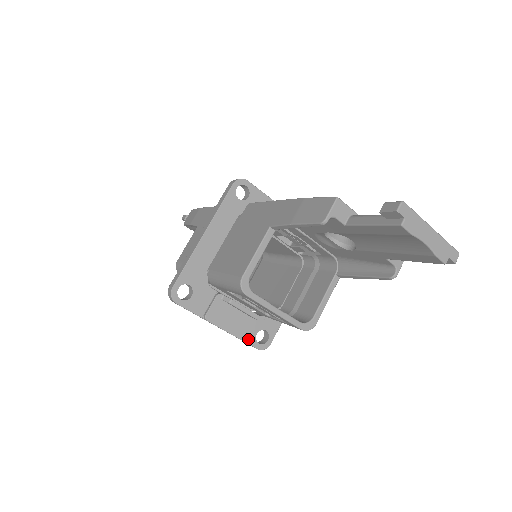
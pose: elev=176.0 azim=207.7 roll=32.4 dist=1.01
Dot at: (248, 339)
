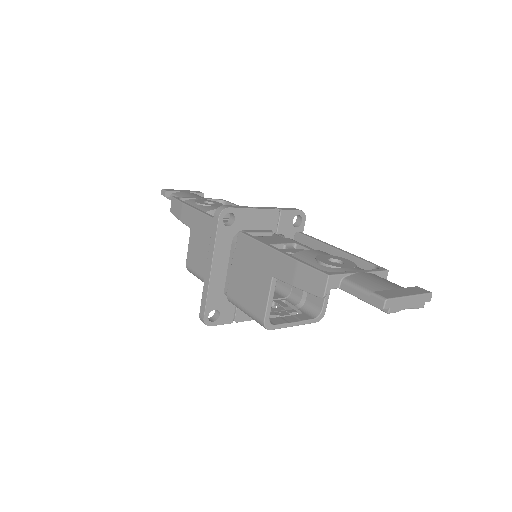
Dot at: occluded
